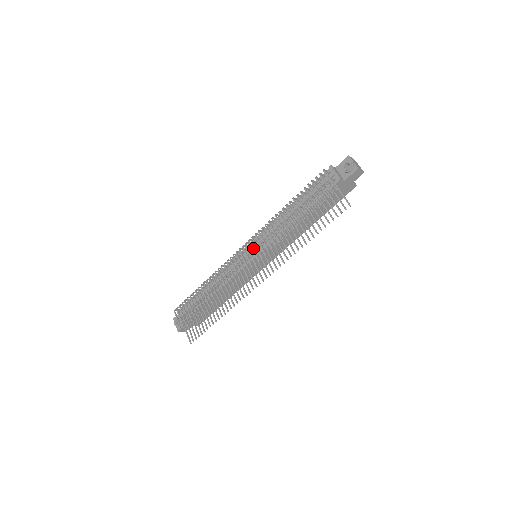
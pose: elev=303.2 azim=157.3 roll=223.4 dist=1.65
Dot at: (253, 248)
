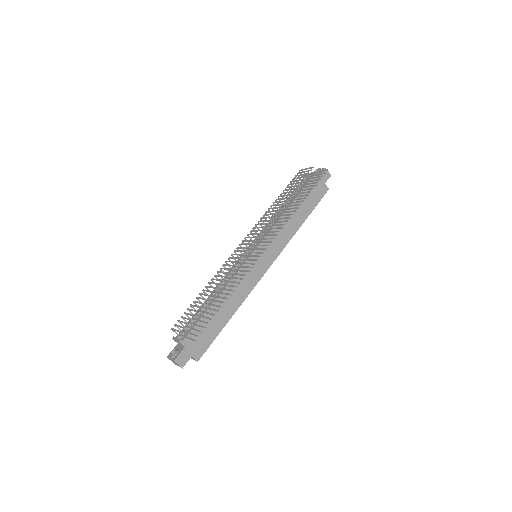
Dot at: (253, 234)
